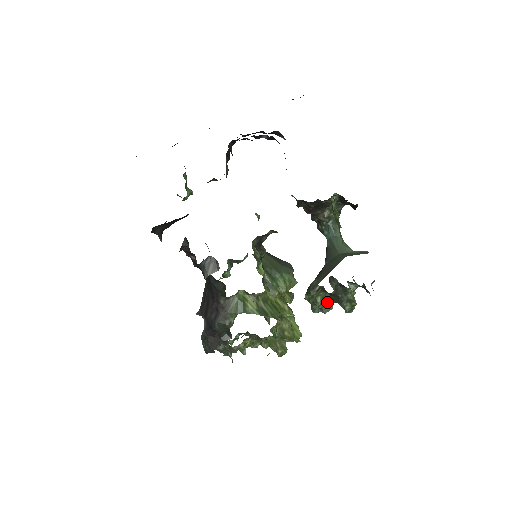
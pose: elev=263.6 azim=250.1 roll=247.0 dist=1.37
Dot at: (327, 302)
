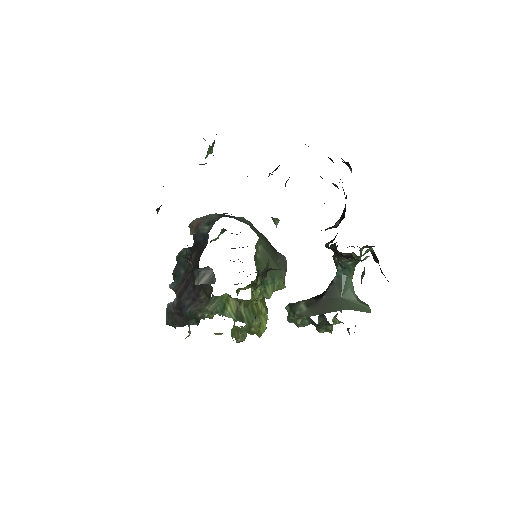
Dot at: (306, 323)
